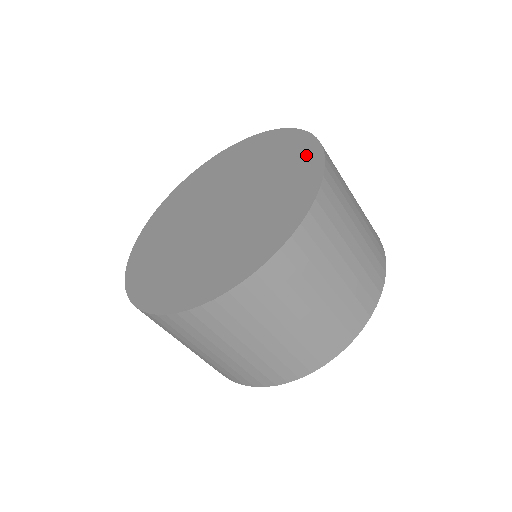
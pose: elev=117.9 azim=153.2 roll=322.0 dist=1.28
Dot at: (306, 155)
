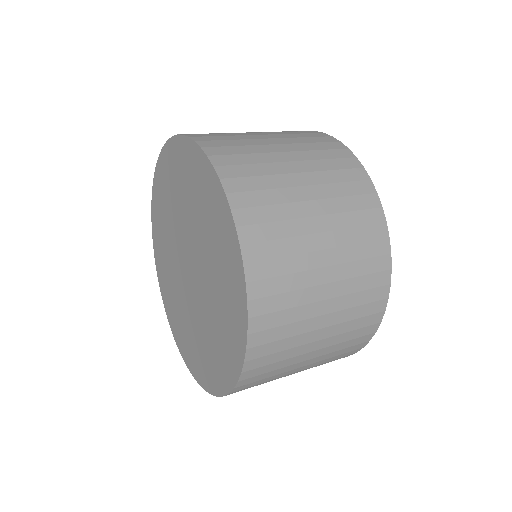
Dot at: (185, 156)
